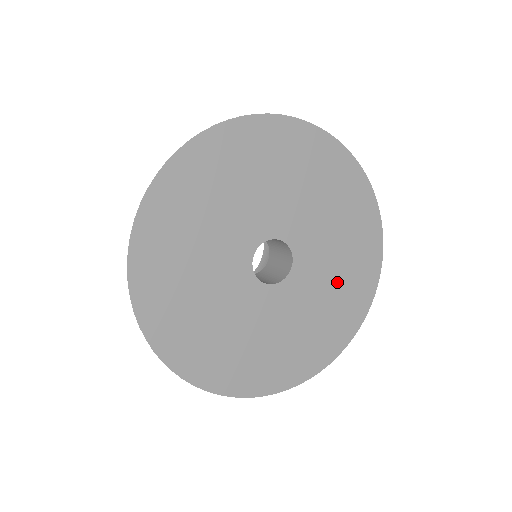
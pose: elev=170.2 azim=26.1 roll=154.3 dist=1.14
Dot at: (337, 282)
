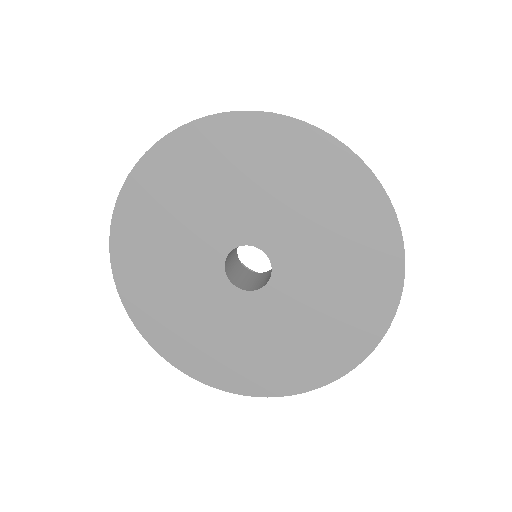
Dot at: (318, 323)
